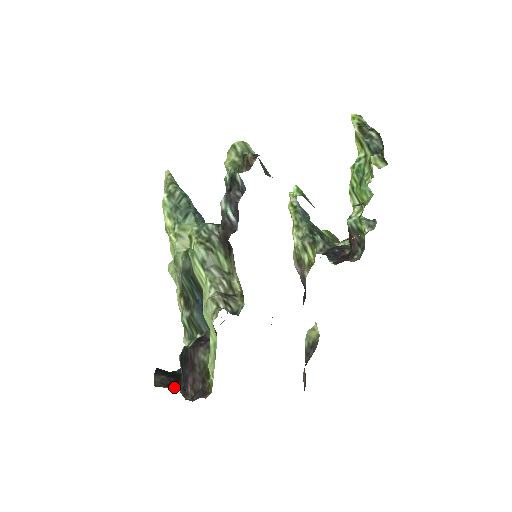
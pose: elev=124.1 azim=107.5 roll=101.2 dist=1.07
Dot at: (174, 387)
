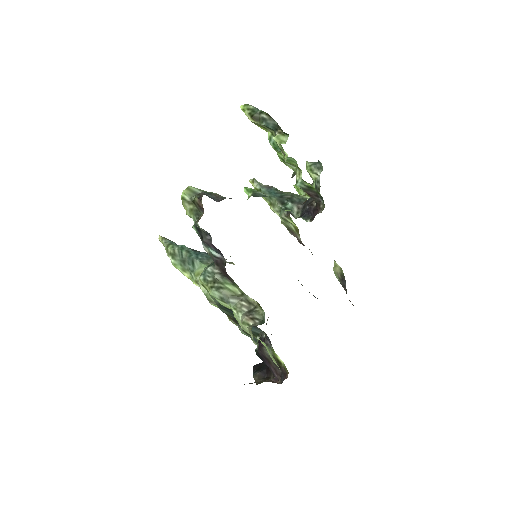
Dot at: (269, 377)
